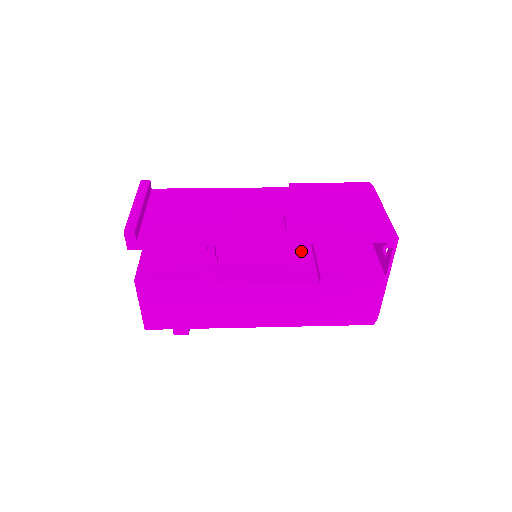
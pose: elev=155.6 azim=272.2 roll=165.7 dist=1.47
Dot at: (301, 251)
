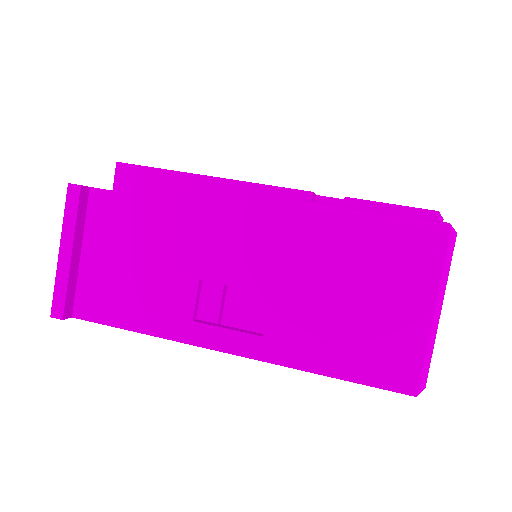
Dot at: occluded
